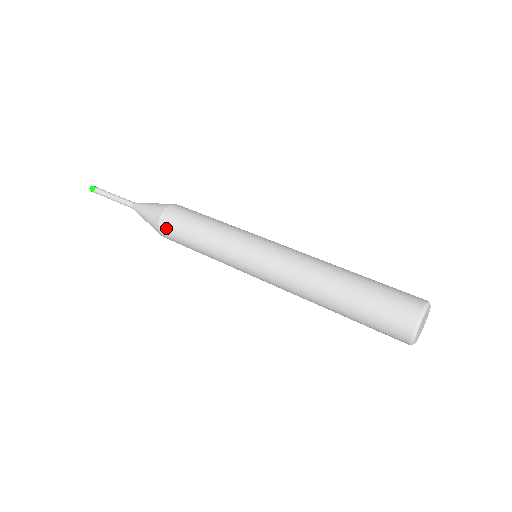
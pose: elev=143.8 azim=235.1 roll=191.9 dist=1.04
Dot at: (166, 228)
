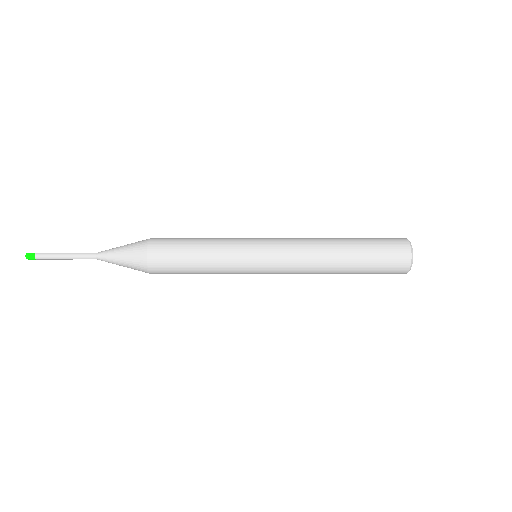
Dot at: (158, 248)
